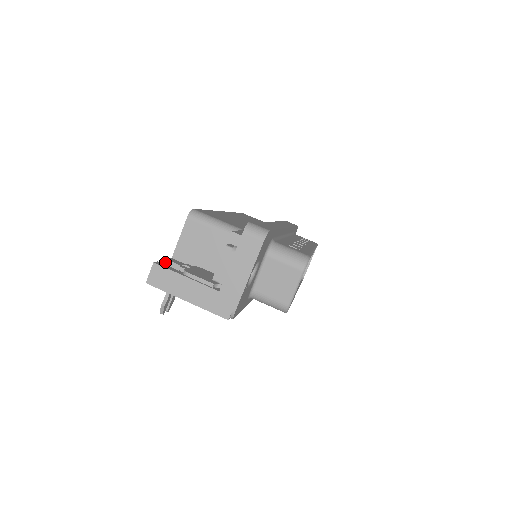
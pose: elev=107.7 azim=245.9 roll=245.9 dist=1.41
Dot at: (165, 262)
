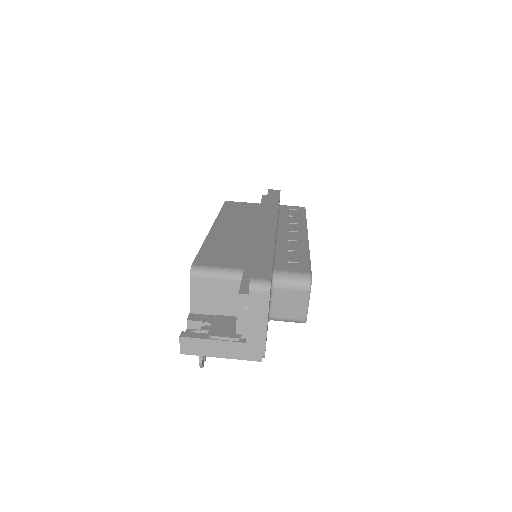
Dot at: occluded
